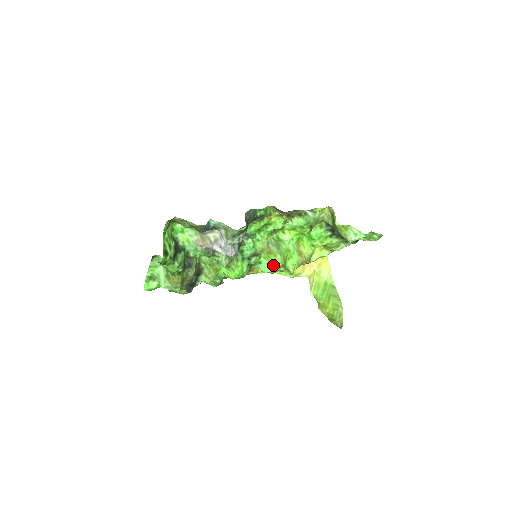
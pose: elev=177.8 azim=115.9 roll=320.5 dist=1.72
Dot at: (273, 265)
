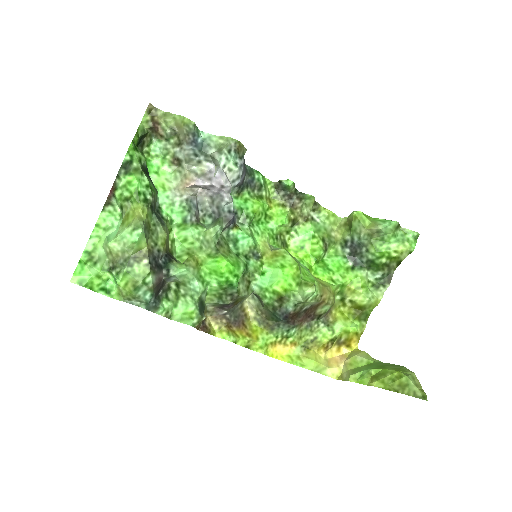
Dot at: (282, 271)
